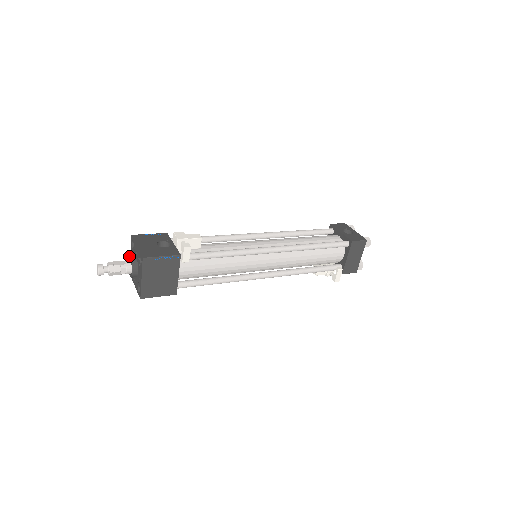
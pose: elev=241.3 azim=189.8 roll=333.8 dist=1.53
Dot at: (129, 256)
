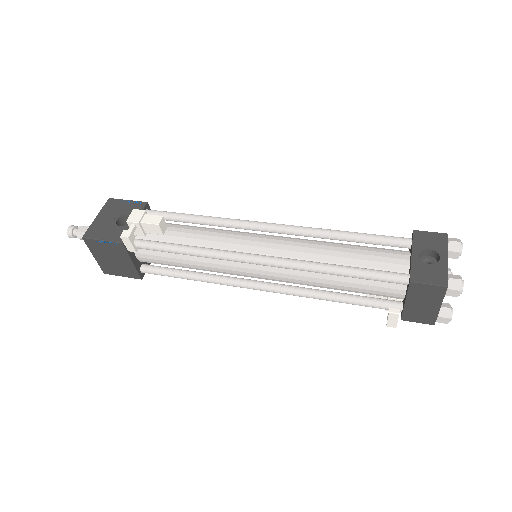
Dot at: occluded
